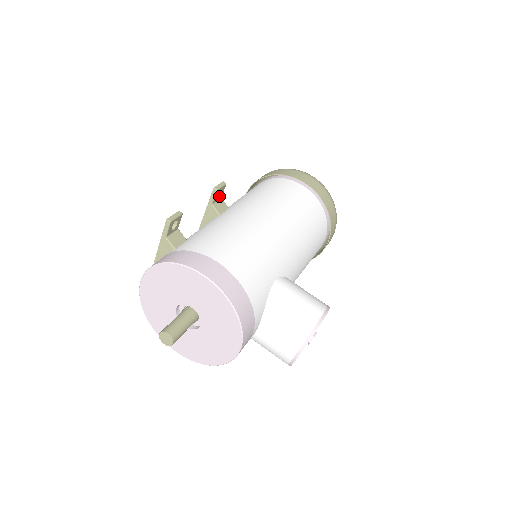
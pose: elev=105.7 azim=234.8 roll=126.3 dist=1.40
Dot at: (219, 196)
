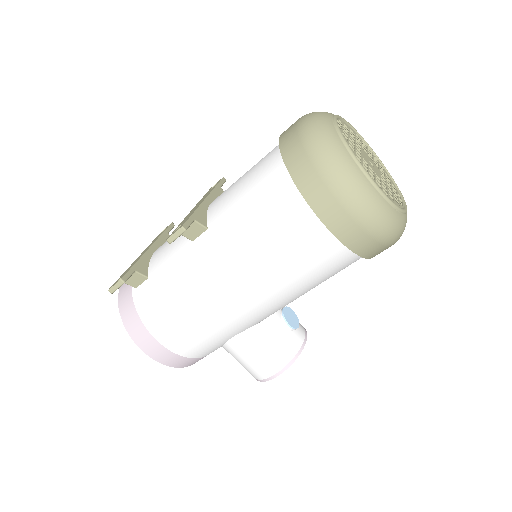
Dot at: occluded
